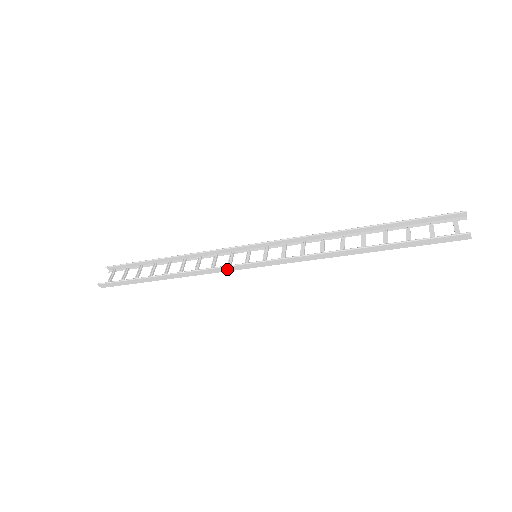
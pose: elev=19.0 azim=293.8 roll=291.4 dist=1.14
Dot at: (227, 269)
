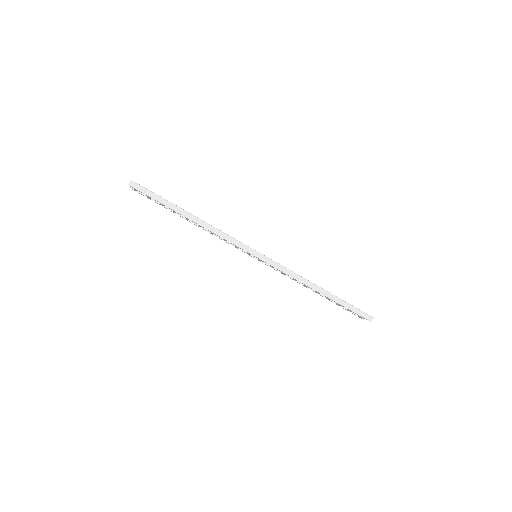
Dot at: (240, 245)
